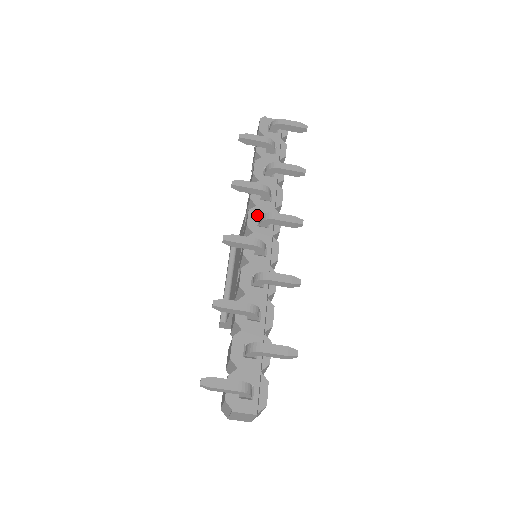
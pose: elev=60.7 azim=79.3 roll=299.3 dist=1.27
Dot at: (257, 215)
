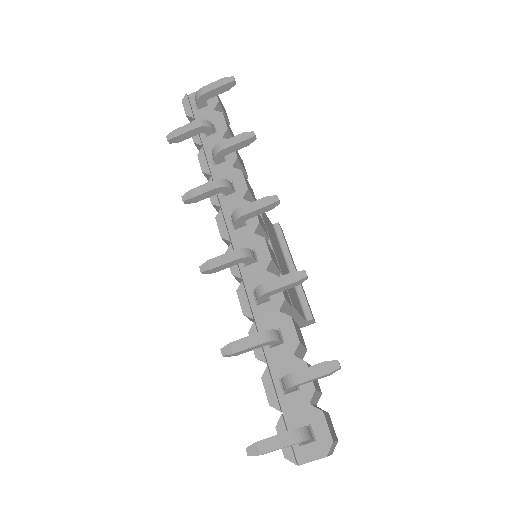
Dot at: (227, 217)
